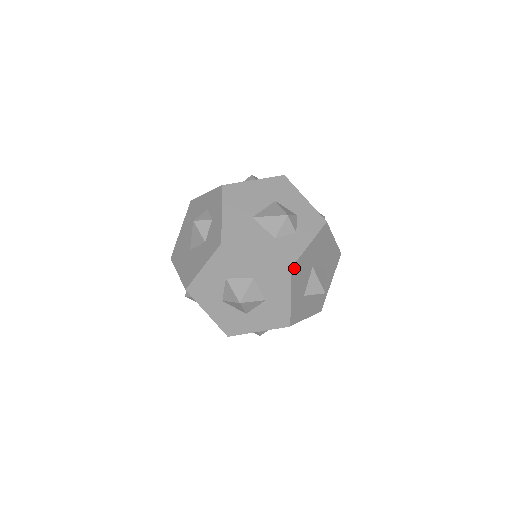
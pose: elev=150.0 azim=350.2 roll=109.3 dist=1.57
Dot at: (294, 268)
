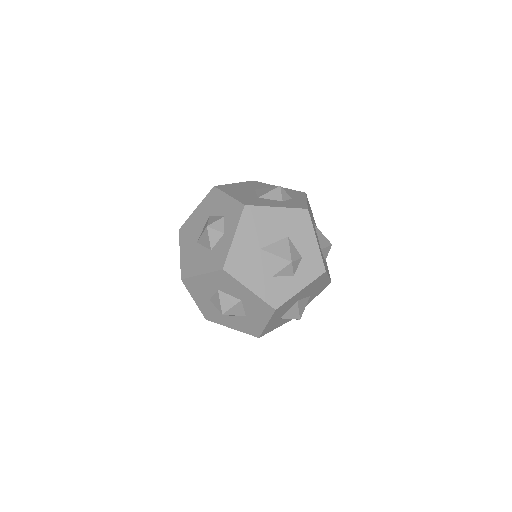
Dot at: (278, 309)
